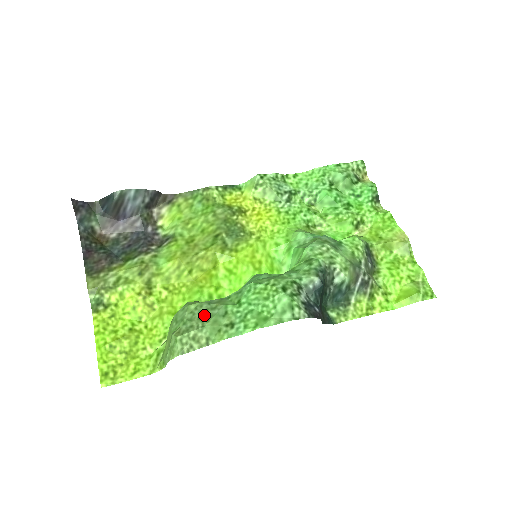
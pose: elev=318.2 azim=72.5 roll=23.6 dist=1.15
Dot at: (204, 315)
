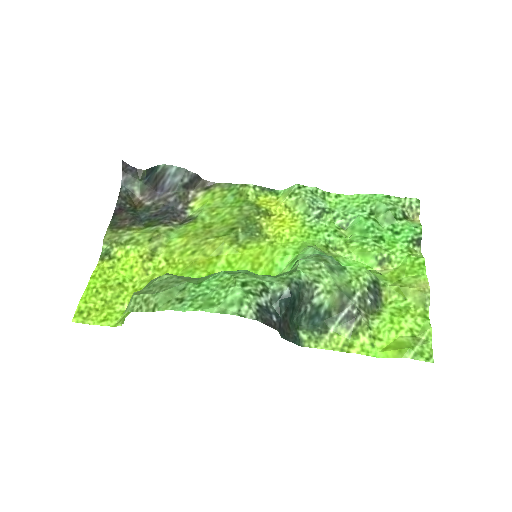
Dot at: (166, 285)
